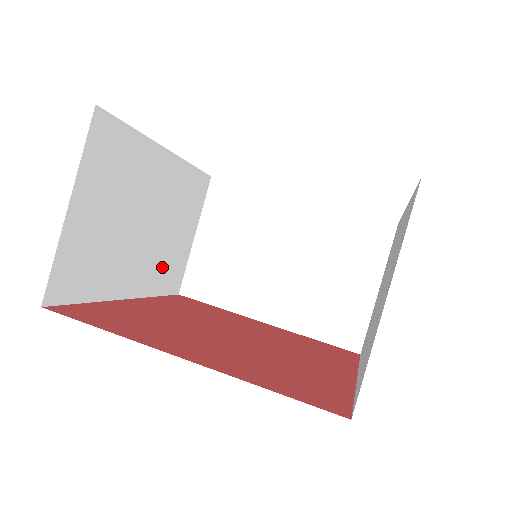
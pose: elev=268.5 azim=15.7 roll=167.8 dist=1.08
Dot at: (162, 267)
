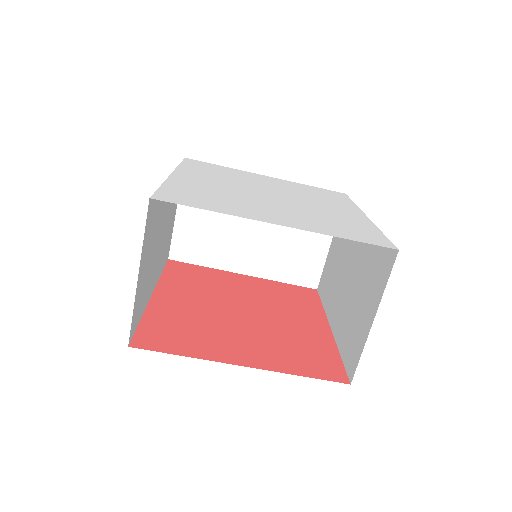
Dot at: (164, 253)
